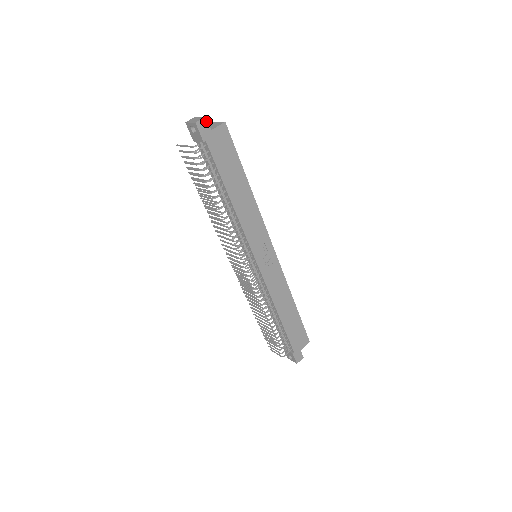
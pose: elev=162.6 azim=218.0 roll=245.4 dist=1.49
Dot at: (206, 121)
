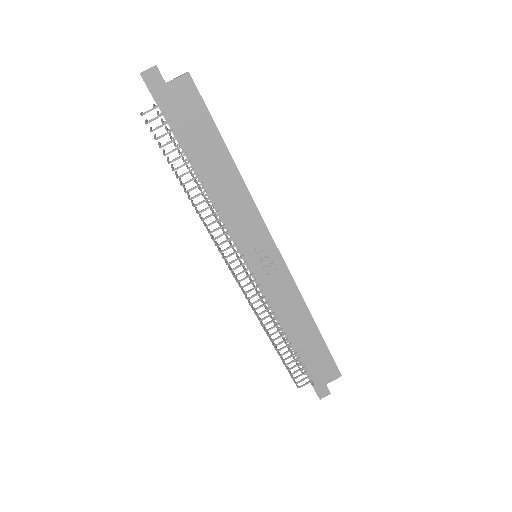
Dot at: (157, 71)
